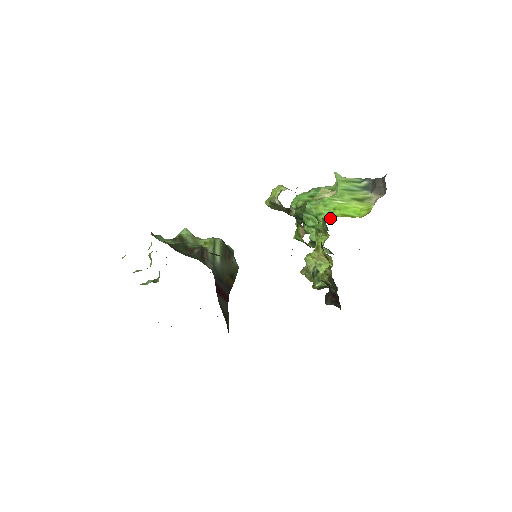
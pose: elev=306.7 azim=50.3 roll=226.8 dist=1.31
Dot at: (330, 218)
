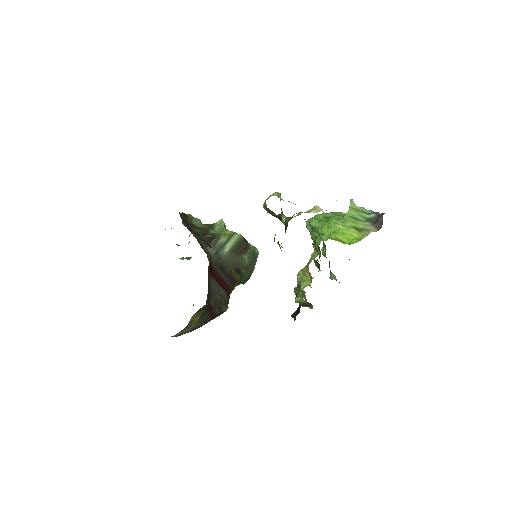
Dot at: (327, 239)
